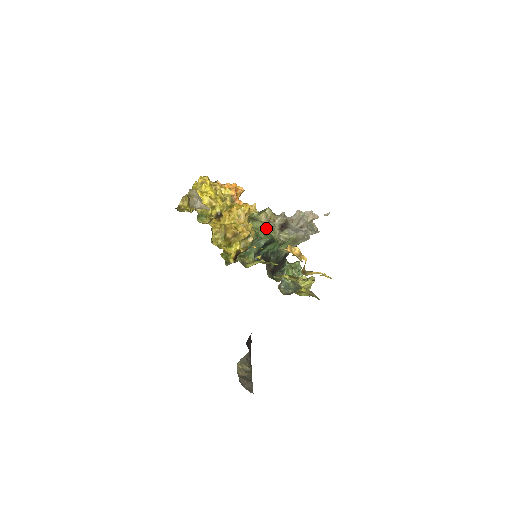
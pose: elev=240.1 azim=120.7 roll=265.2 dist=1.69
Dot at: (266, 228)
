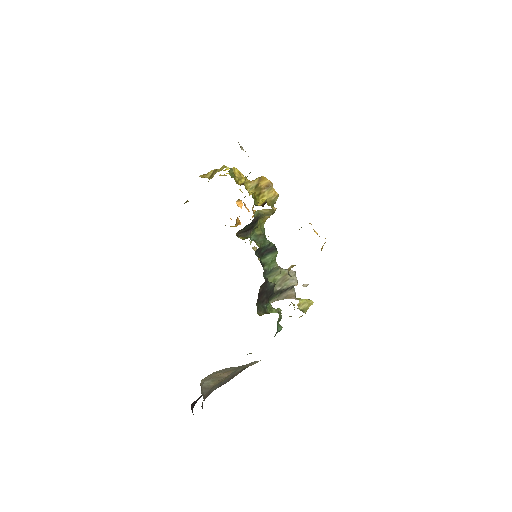
Dot at: occluded
